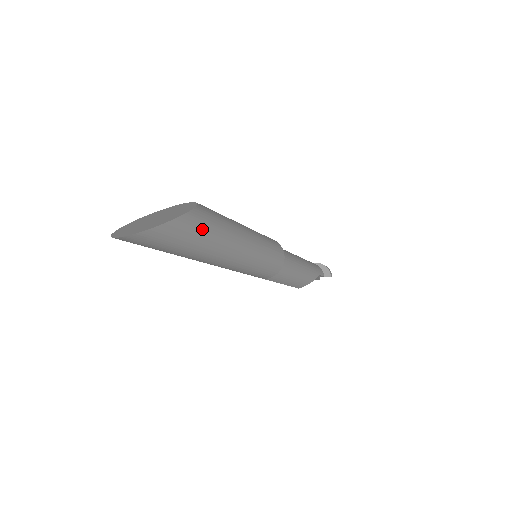
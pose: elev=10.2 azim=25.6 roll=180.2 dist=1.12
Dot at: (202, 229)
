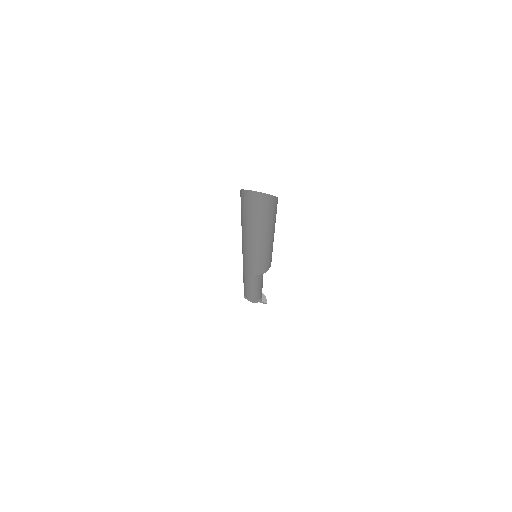
Dot at: (275, 212)
